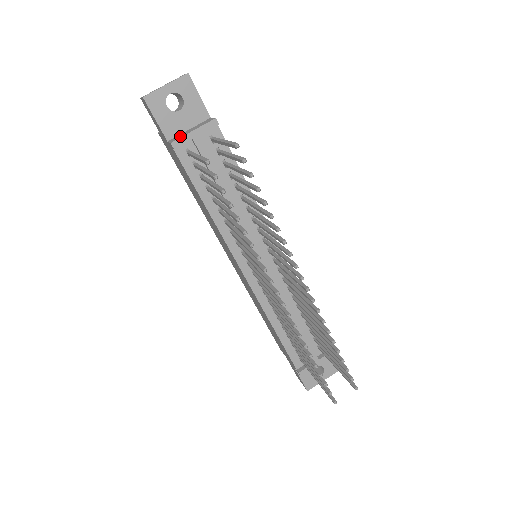
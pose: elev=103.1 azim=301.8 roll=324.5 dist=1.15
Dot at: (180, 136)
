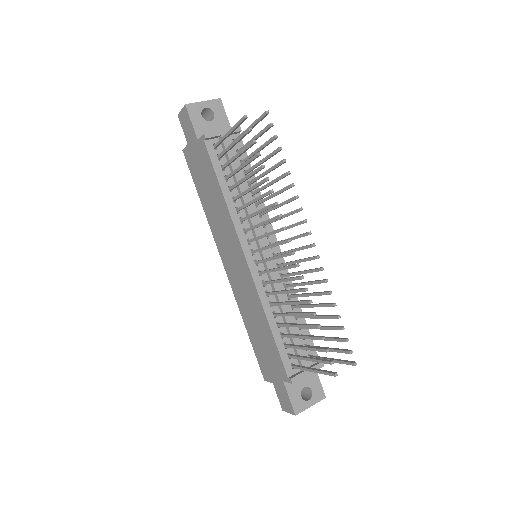
Dot at: (210, 133)
